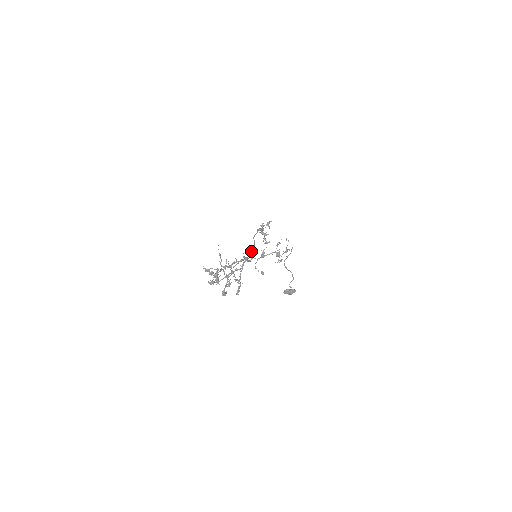
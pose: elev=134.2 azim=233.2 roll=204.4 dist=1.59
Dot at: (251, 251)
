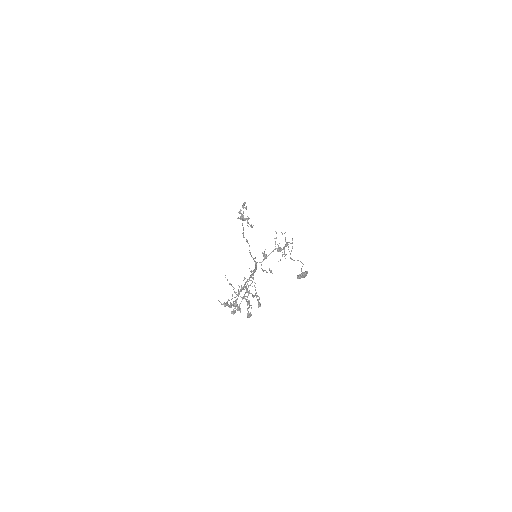
Dot at: (251, 256)
